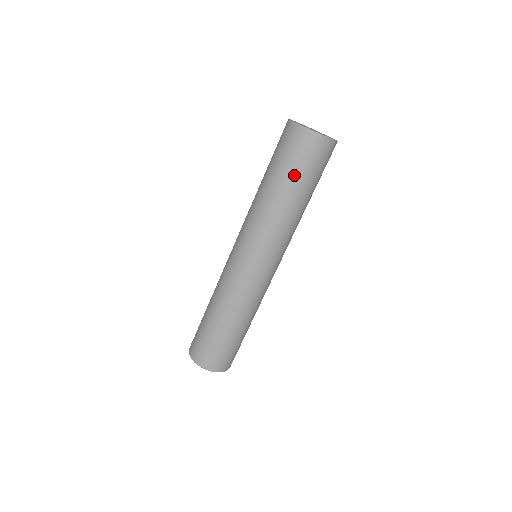
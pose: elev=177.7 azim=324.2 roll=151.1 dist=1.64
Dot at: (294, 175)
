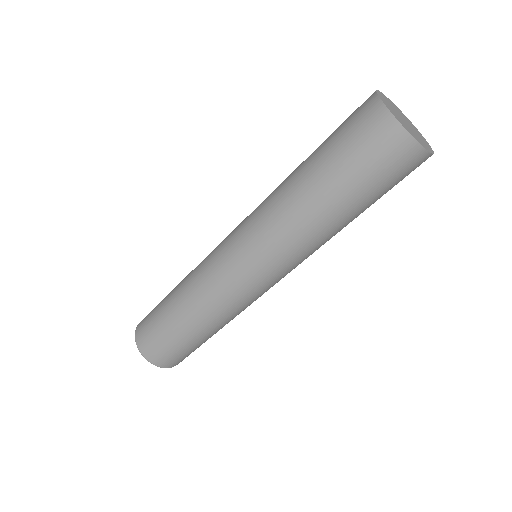
Dot at: (352, 185)
